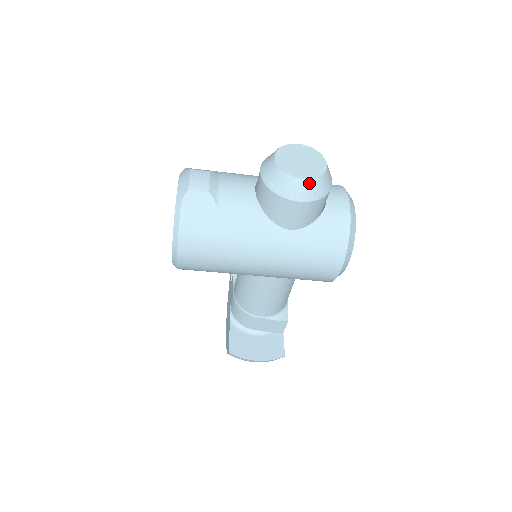
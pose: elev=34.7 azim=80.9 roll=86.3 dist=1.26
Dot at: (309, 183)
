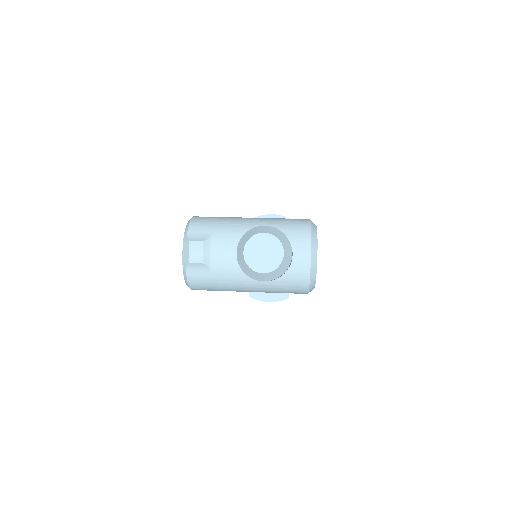
Dot at: (268, 274)
